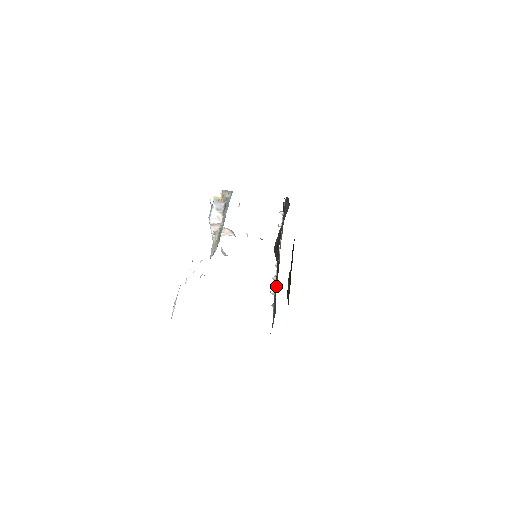
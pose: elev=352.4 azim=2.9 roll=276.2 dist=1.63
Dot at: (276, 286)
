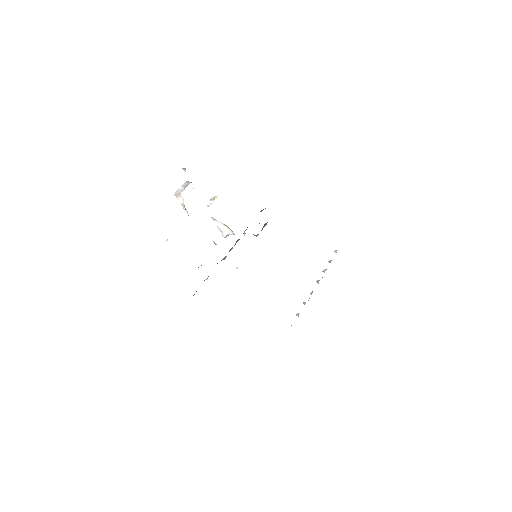
Dot at: occluded
